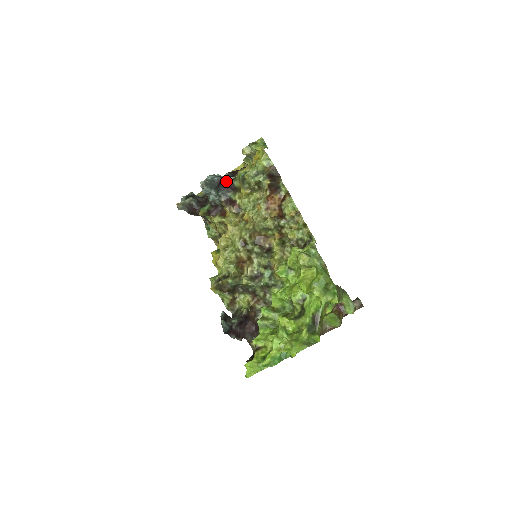
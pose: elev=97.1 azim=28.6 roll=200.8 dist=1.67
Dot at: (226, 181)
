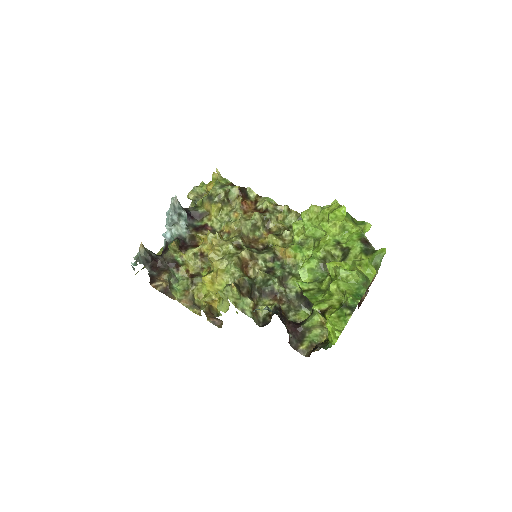
Dot at: (189, 210)
